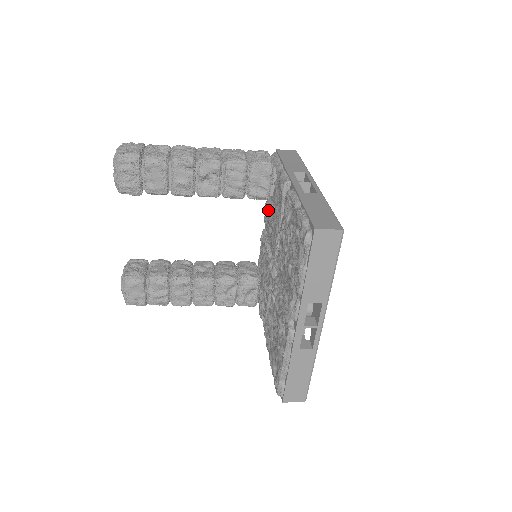
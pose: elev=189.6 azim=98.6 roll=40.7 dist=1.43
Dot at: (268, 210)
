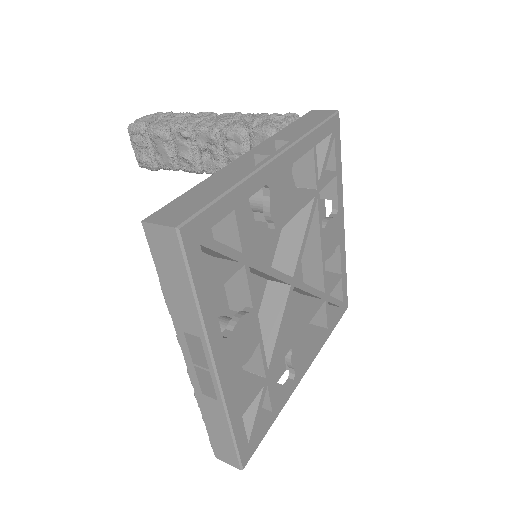
Dot at: occluded
